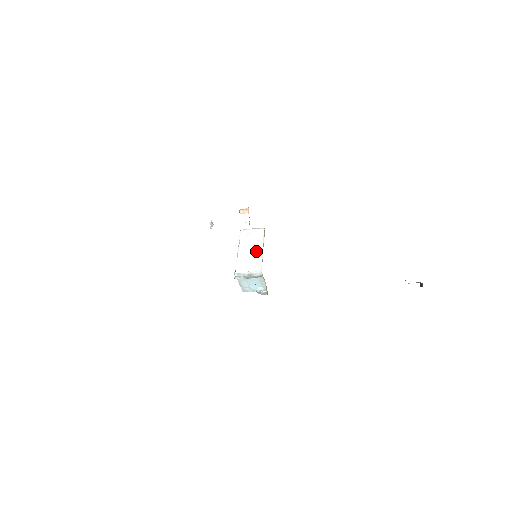
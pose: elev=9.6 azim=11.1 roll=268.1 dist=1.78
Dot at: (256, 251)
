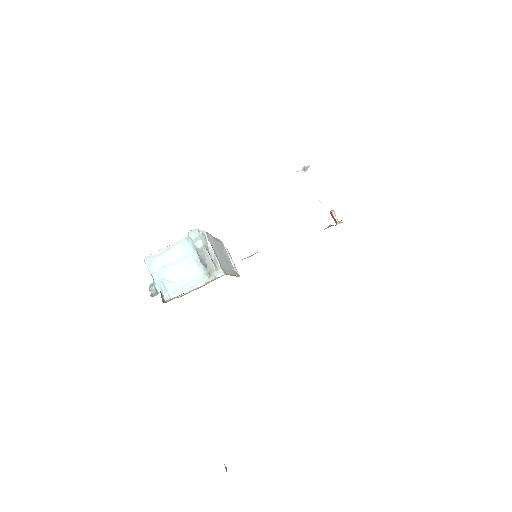
Dot at: occluded
